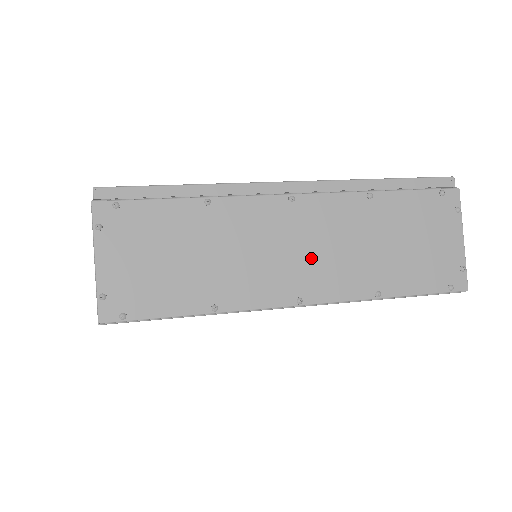
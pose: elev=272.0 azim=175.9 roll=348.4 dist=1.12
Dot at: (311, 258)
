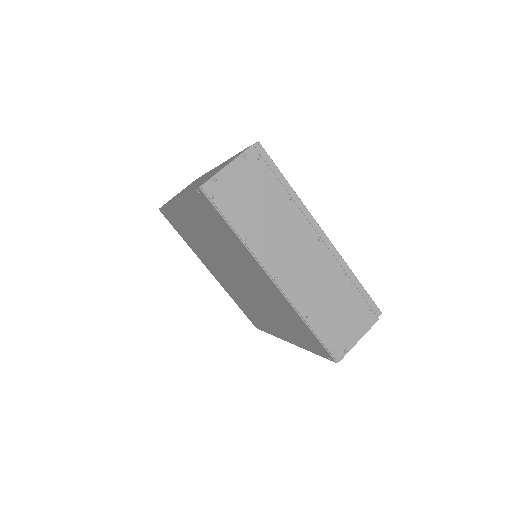
Dot at: (299, 269)
